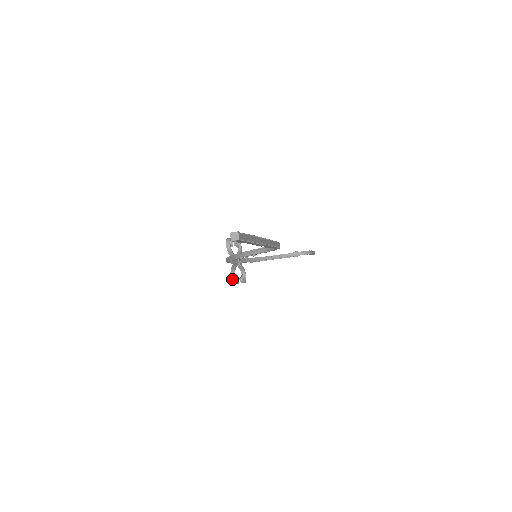
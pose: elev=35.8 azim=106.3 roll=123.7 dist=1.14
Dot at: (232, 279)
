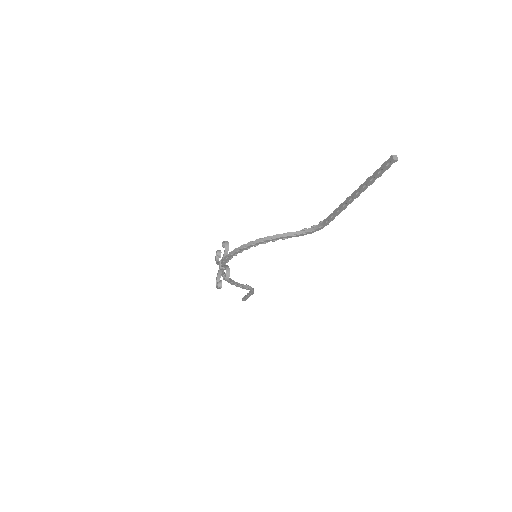
Dot at: (227, 273)
